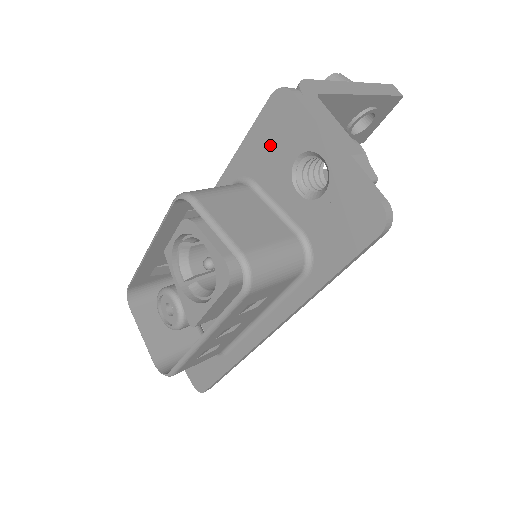
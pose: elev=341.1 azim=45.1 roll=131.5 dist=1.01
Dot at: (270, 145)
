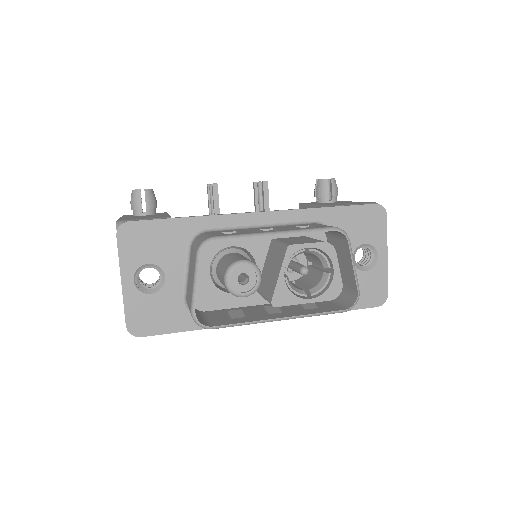
Dot at: (356, 224)
